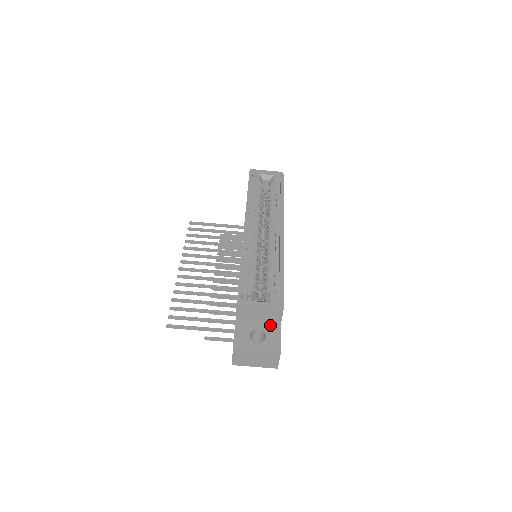
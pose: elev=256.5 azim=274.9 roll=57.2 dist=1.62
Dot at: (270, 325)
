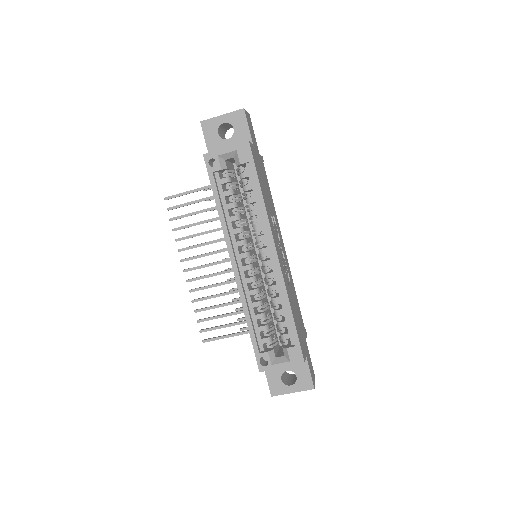
Dot at: occluded
